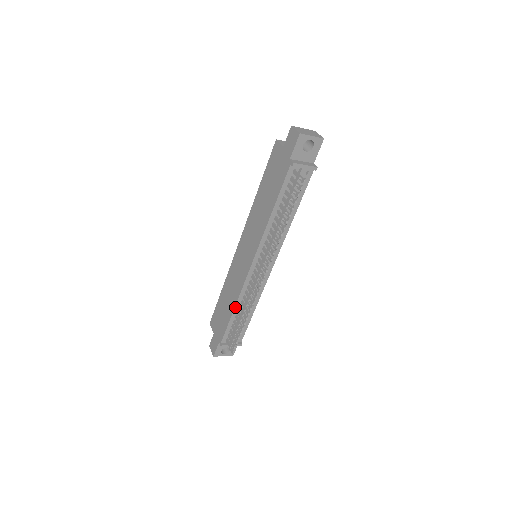
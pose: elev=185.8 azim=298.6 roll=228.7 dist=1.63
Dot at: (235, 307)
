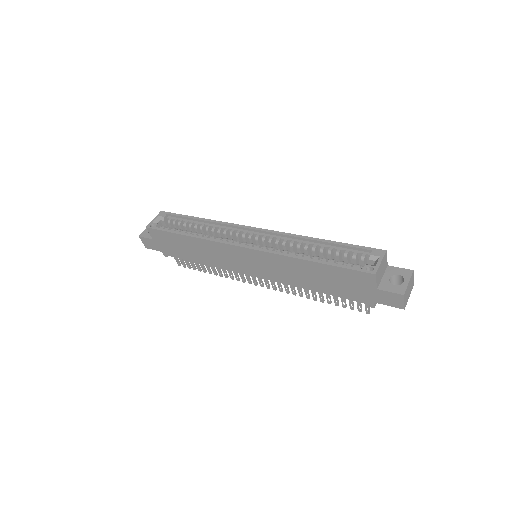
Dot at: (206, 264)
